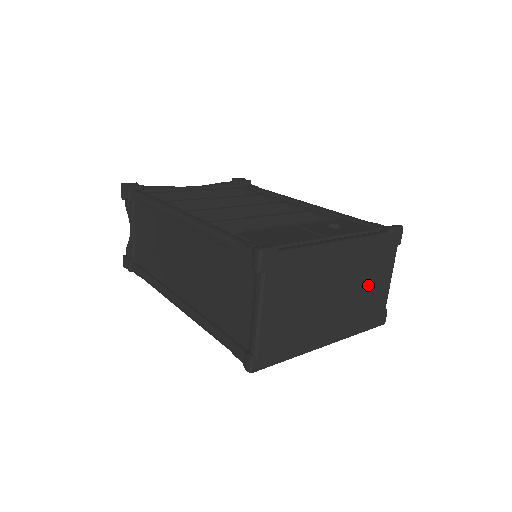
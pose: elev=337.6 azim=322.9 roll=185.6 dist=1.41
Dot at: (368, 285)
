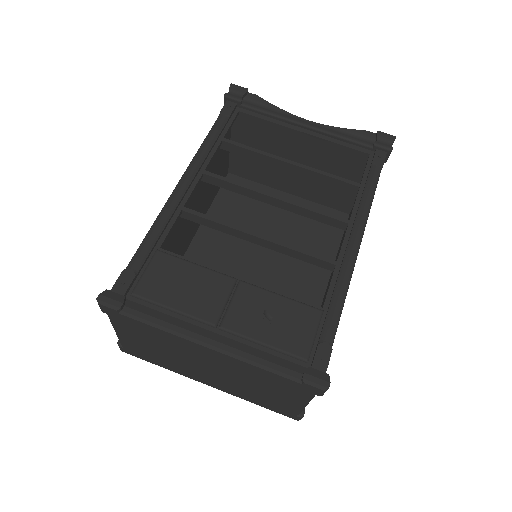
Dot at: (262, 389)
